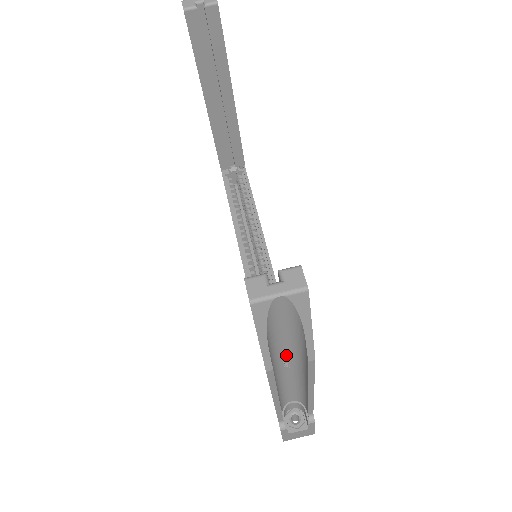
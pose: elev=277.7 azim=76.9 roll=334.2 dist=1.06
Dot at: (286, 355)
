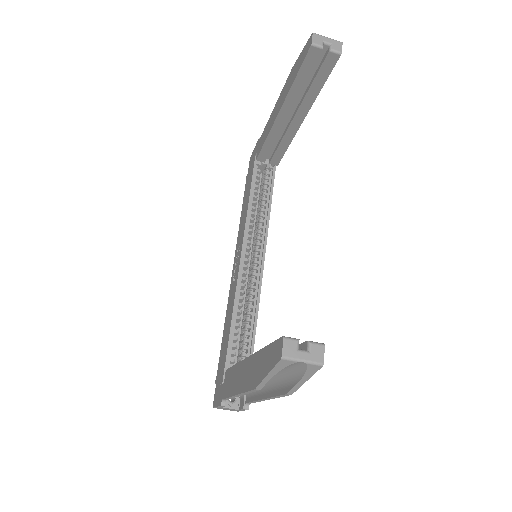
Dot at: occluded
